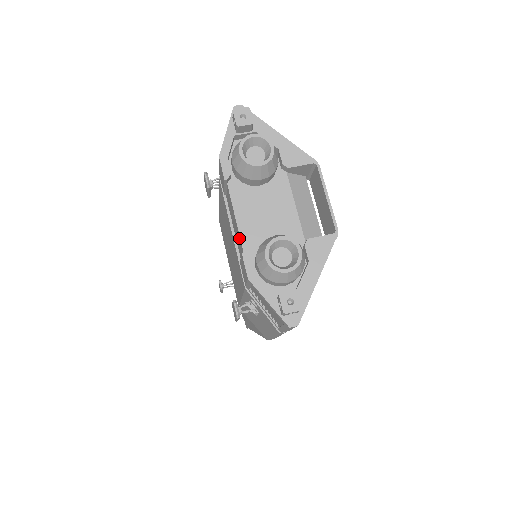
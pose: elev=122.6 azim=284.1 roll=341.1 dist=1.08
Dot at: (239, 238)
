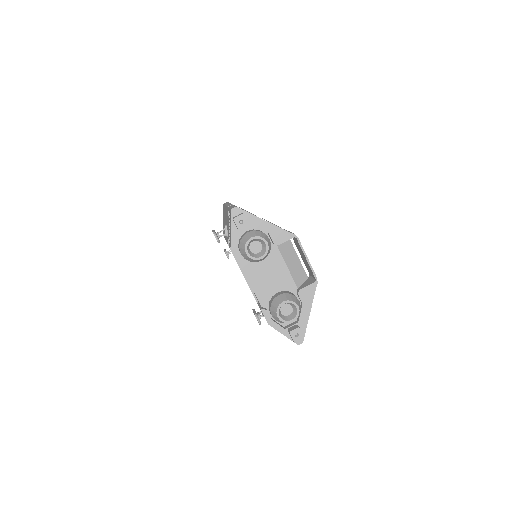
Dot at: (255, 295)
